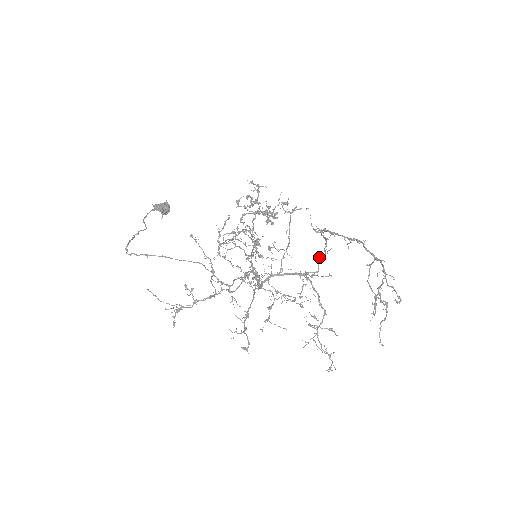
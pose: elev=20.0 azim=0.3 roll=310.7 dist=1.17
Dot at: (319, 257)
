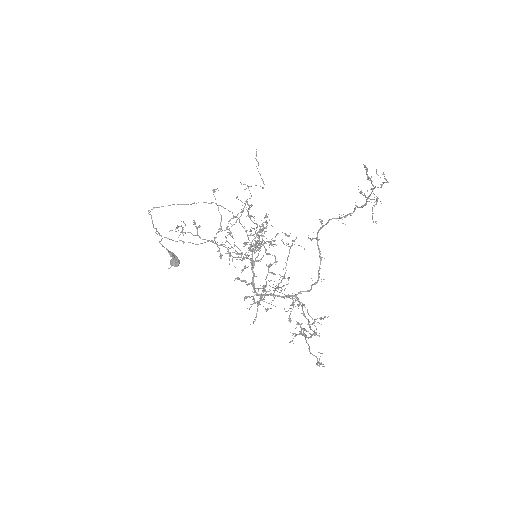
Dot at: (312, 280)
